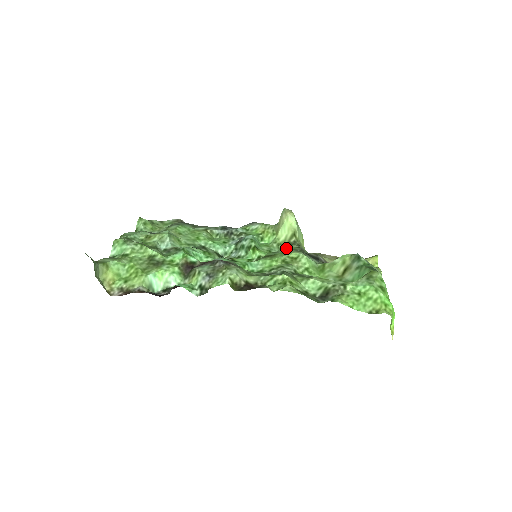
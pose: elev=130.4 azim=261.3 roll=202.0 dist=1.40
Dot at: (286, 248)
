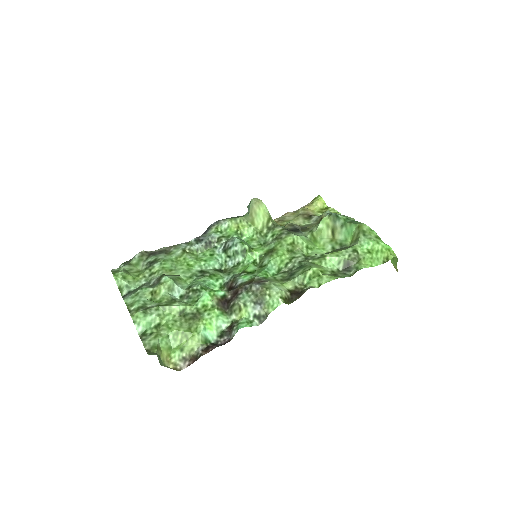
Dot at: (270, 234)
